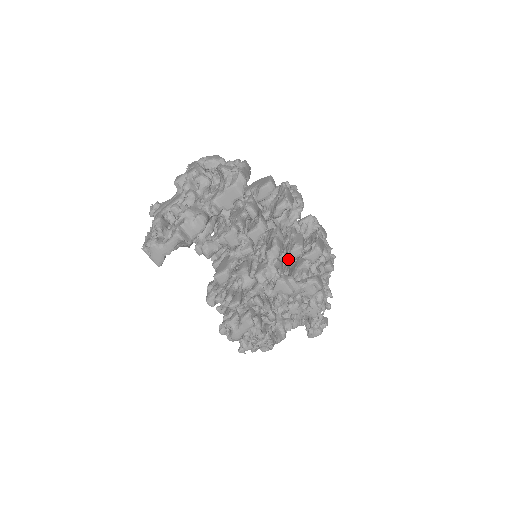
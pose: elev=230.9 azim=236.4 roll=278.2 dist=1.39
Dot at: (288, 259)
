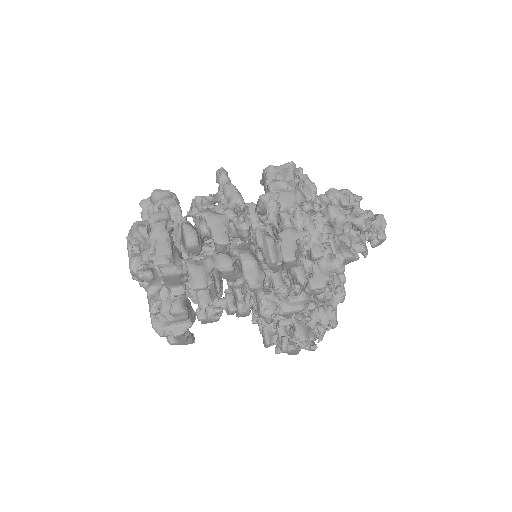
Dot at: (275, 272)
